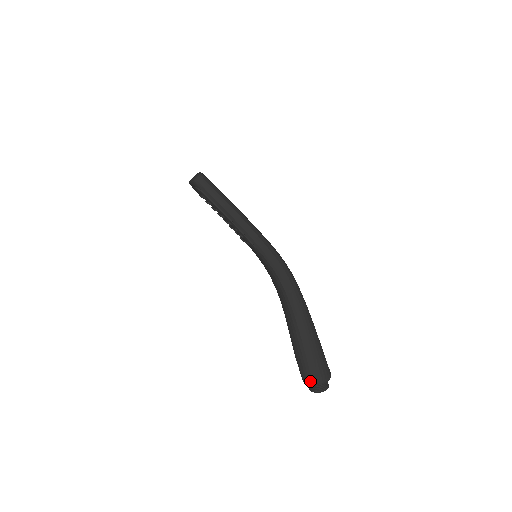
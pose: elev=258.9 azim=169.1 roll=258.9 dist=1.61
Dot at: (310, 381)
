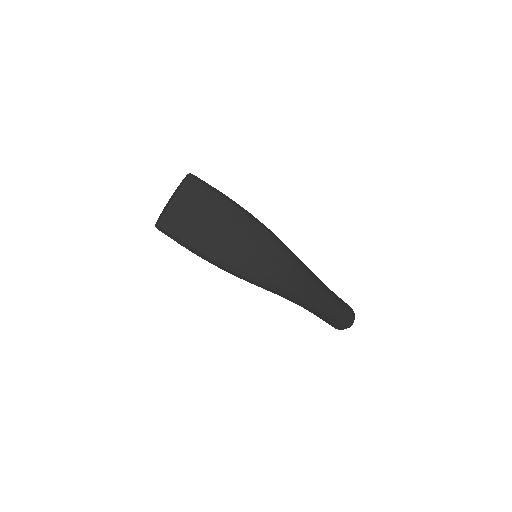
Dot at: occluded
